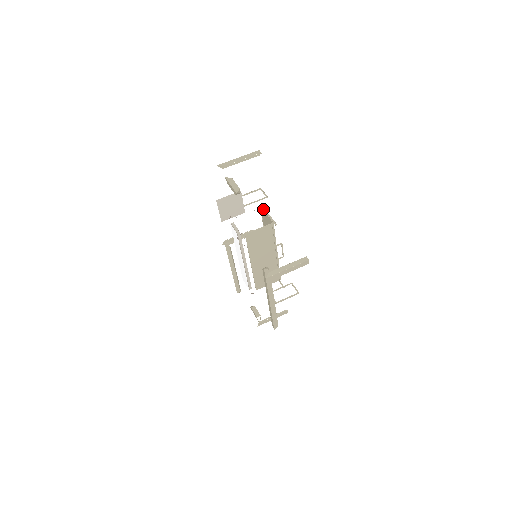
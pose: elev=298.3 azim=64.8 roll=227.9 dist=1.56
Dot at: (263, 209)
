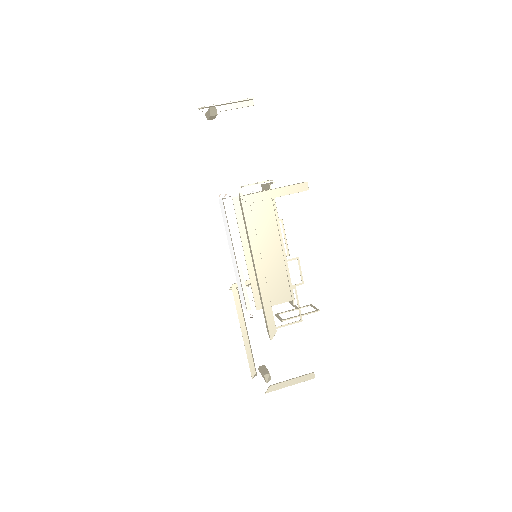
Dot at: (263, 184)
